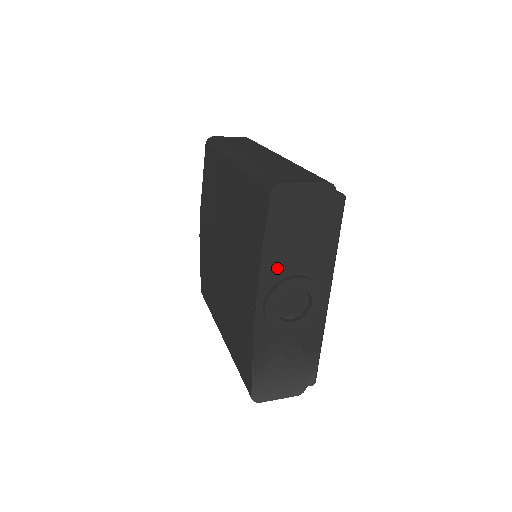
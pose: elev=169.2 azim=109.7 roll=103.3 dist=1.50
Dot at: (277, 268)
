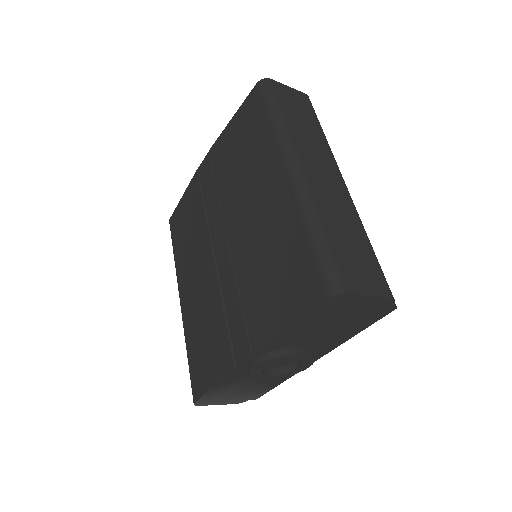
Dot at: (287, 342)
